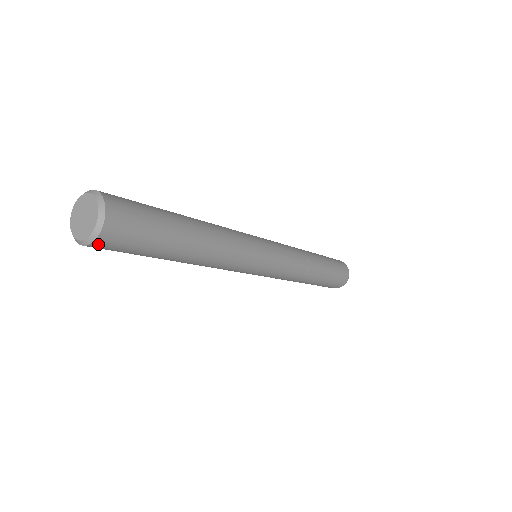
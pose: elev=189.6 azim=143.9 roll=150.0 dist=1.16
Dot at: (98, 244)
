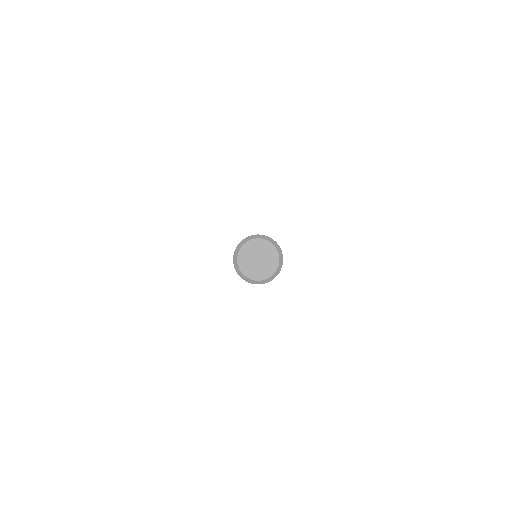
Dot at: (280, 270)
